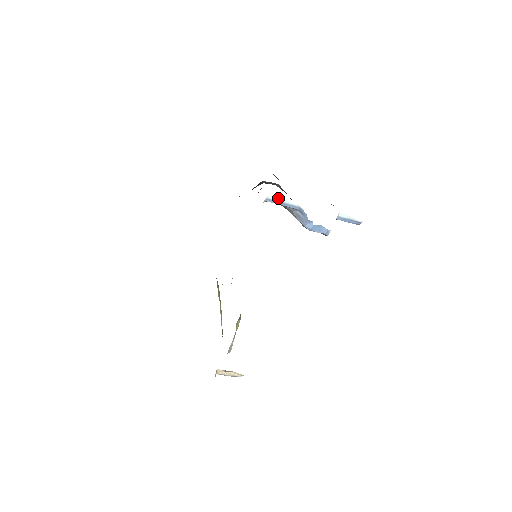
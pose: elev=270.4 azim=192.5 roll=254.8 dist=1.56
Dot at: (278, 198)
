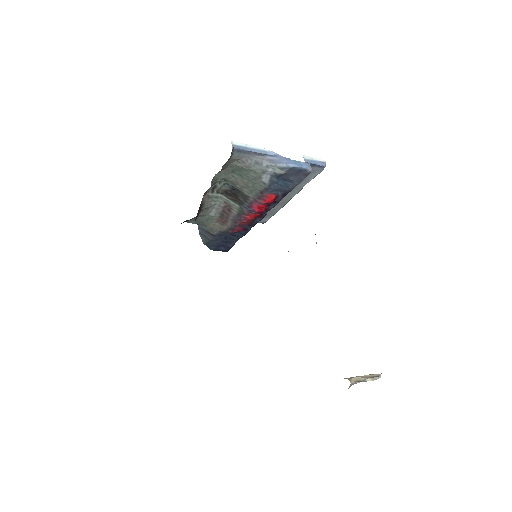
Dot at: (242, 144)
